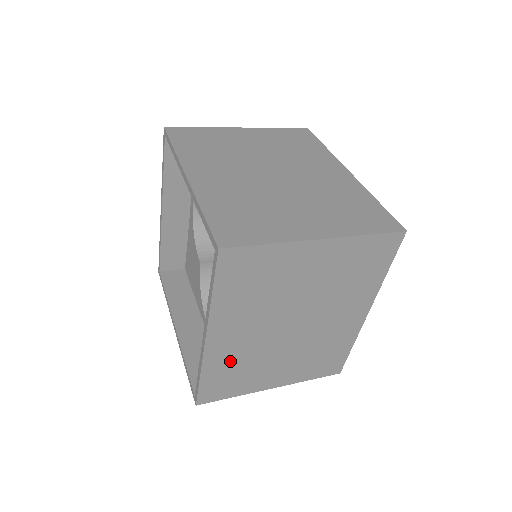
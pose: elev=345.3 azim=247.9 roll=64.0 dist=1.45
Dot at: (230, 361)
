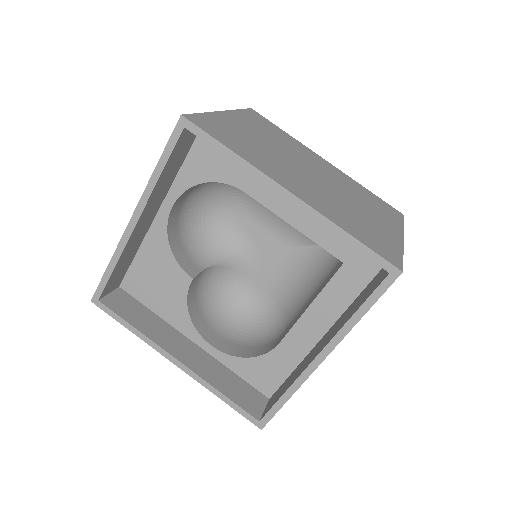
Dot at: occluded
